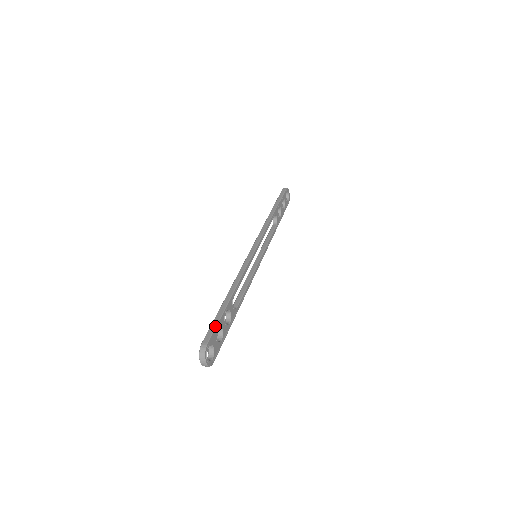
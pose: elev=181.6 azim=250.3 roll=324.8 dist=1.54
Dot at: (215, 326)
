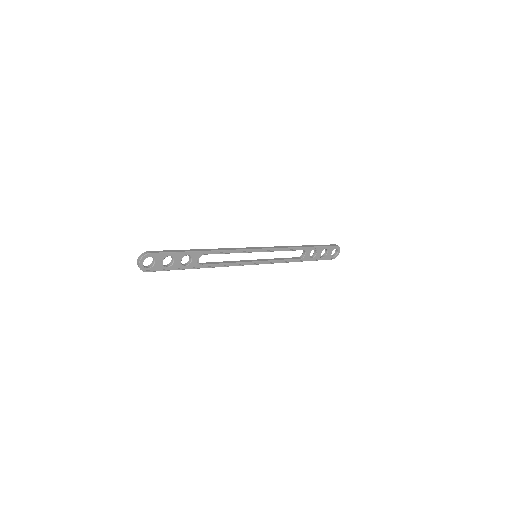
Dot at: (168, 252)
